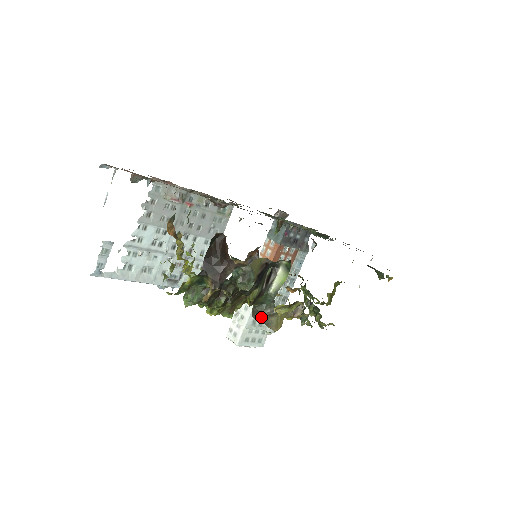
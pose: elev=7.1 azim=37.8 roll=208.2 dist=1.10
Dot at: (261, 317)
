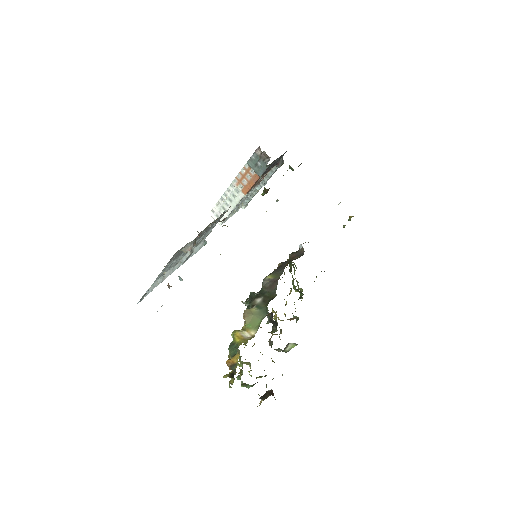
Dot at: occluded
